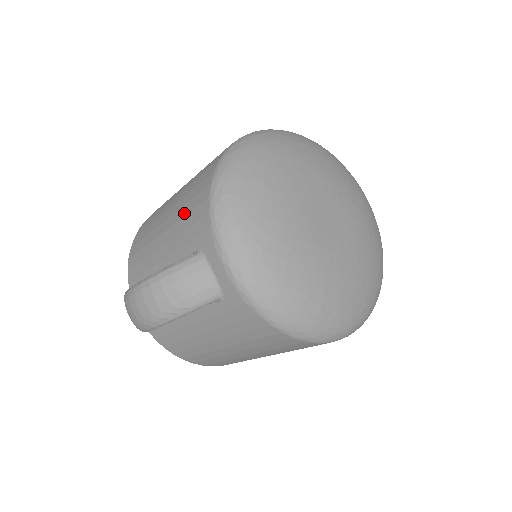
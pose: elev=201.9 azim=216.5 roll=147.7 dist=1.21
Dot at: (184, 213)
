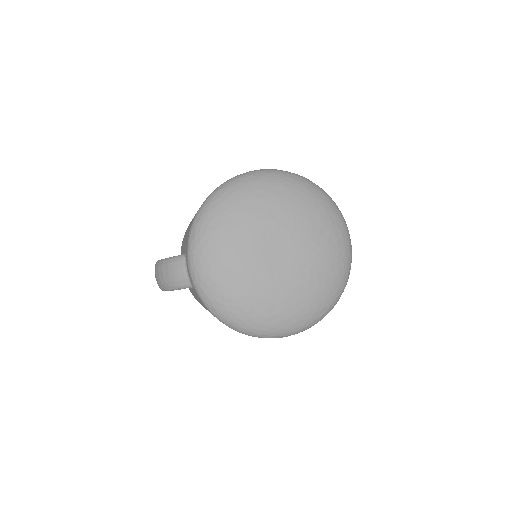
Dot at: (191, 222)
